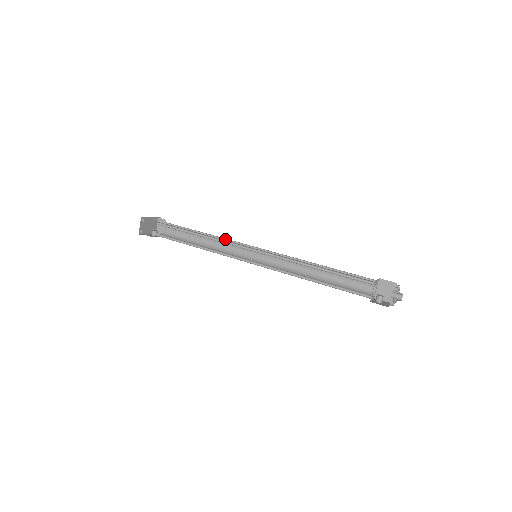
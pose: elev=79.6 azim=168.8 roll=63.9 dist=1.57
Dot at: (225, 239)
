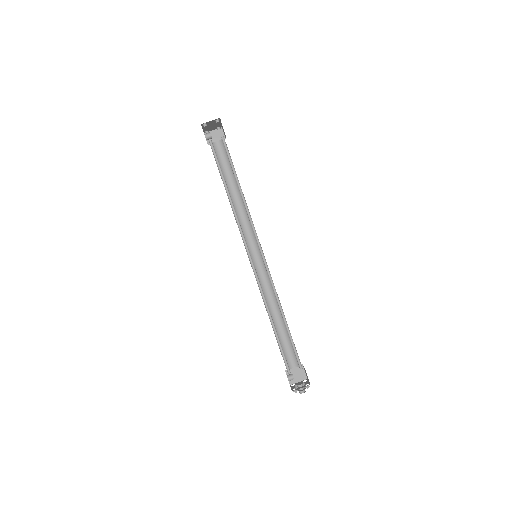
Dot at: occluded
